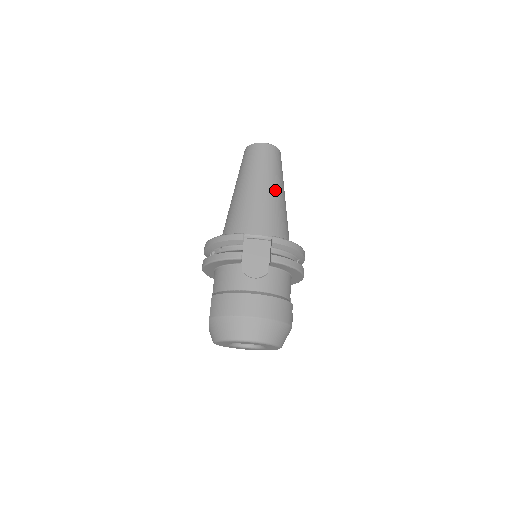
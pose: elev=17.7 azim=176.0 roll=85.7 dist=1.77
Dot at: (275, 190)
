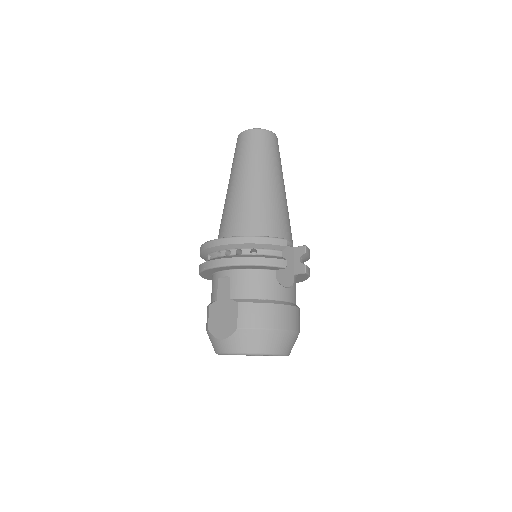
Dot at: occluded
